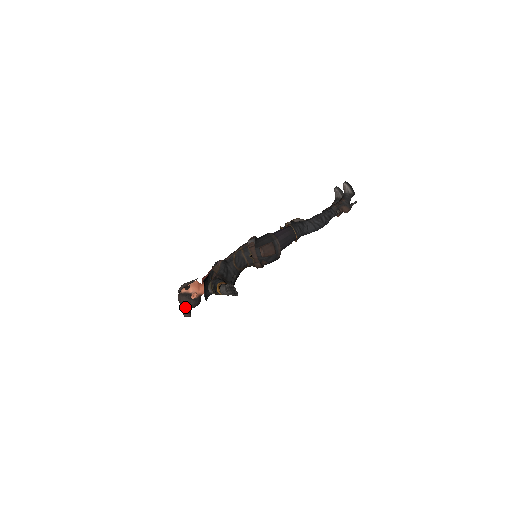
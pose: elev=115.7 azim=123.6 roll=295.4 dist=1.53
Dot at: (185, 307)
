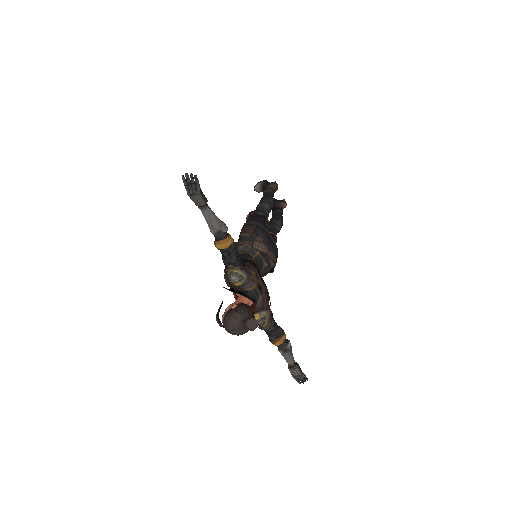
Dot at: (239, 320)
